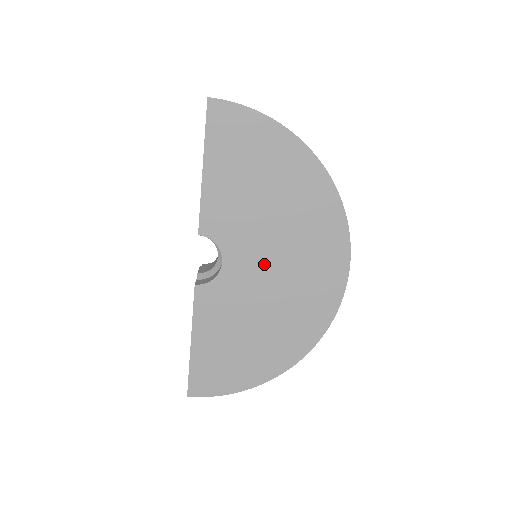
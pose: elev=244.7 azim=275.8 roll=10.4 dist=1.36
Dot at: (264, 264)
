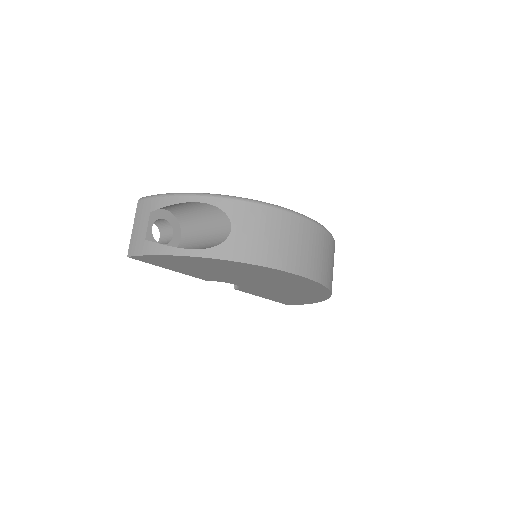
Dot at: (256, 283)
